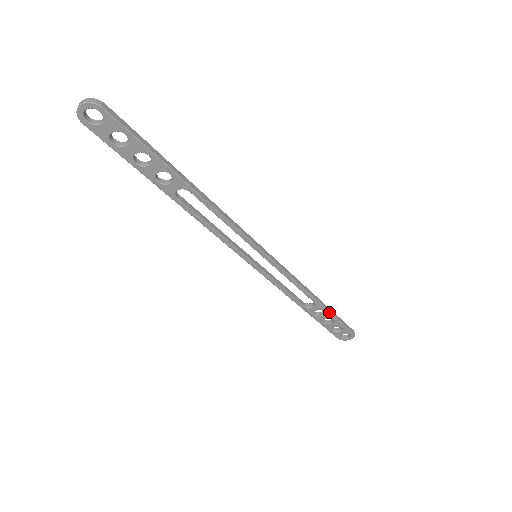
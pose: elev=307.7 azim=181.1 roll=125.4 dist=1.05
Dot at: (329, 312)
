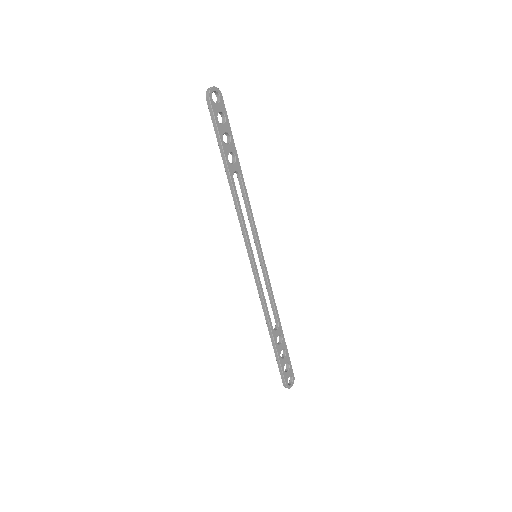
Dot at: (284, 338)
